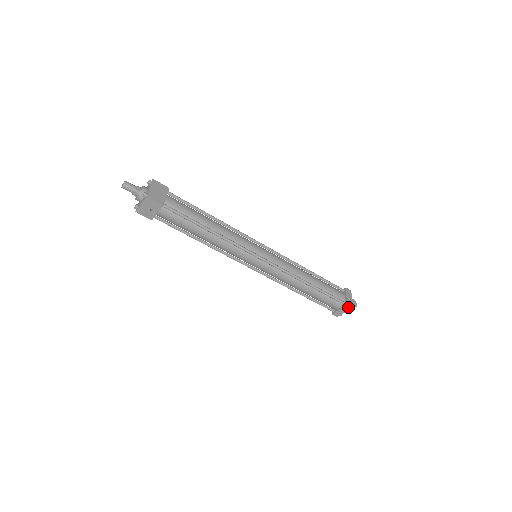
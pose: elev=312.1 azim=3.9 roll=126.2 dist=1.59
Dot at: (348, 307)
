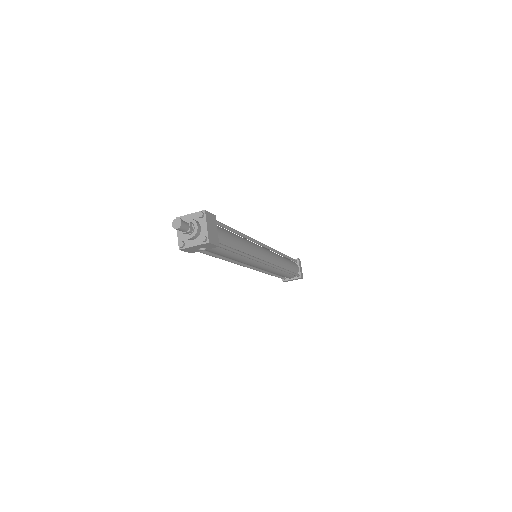
Dot at: (300, 278)
